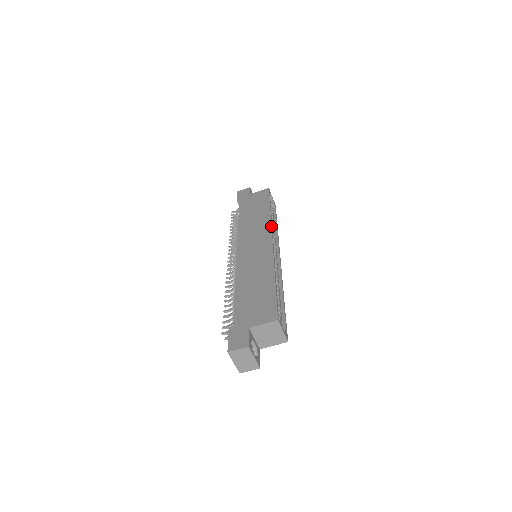
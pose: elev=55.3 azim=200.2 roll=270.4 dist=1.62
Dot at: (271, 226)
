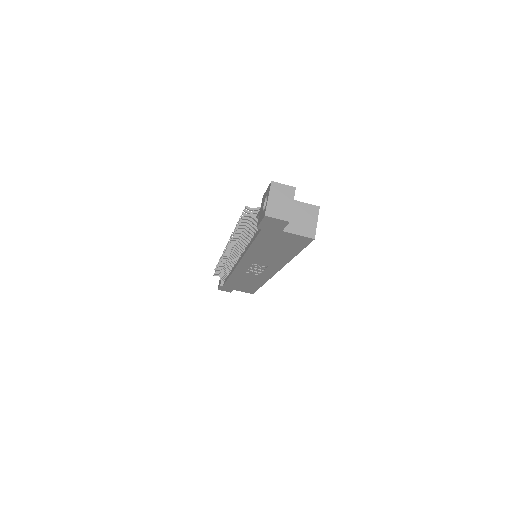
Dot at: occluded
